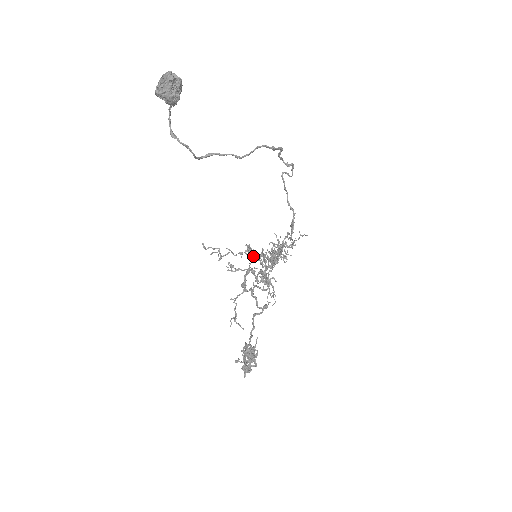
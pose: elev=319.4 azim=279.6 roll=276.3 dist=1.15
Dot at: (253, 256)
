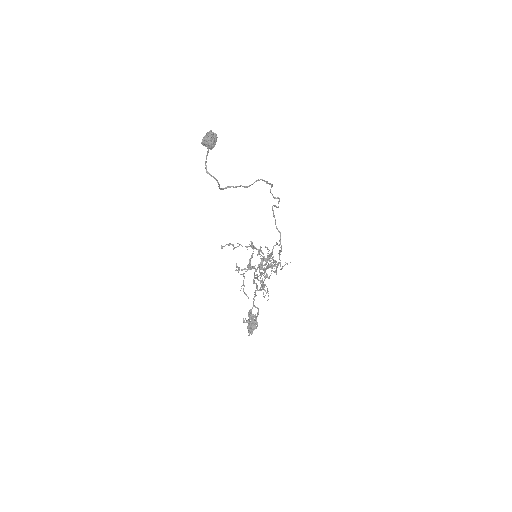
Dot at: (255, 248)
